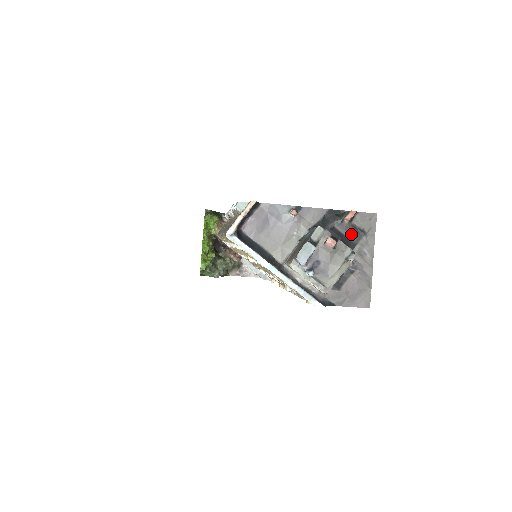
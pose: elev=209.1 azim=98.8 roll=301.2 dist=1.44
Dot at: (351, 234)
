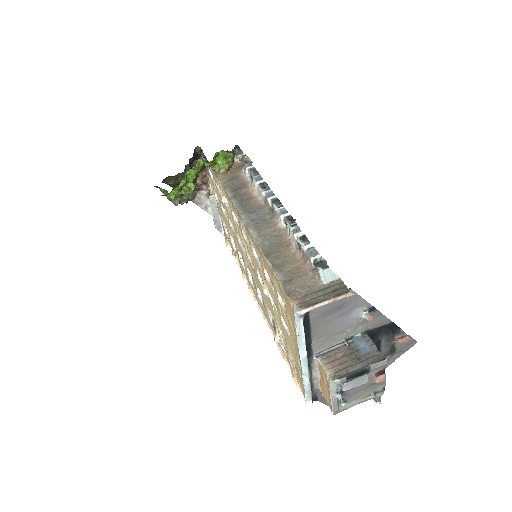
Dot at: (385, 350)
